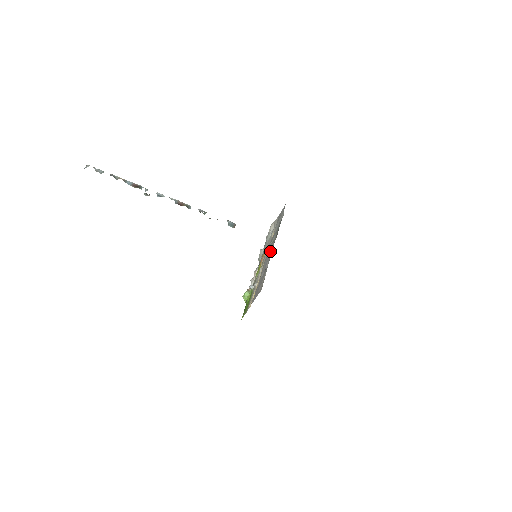
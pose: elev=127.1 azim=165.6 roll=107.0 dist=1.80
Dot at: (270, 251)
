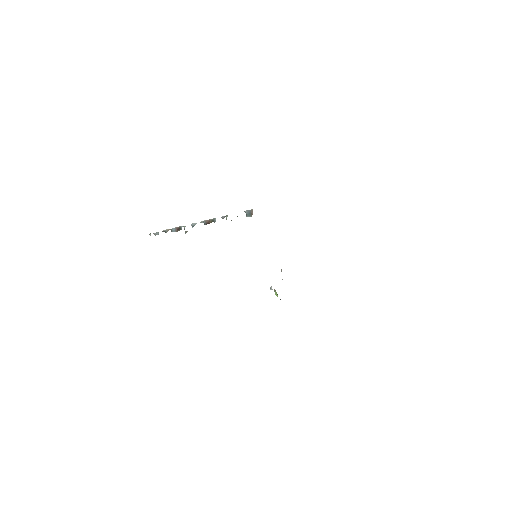
Dot at: occluded
